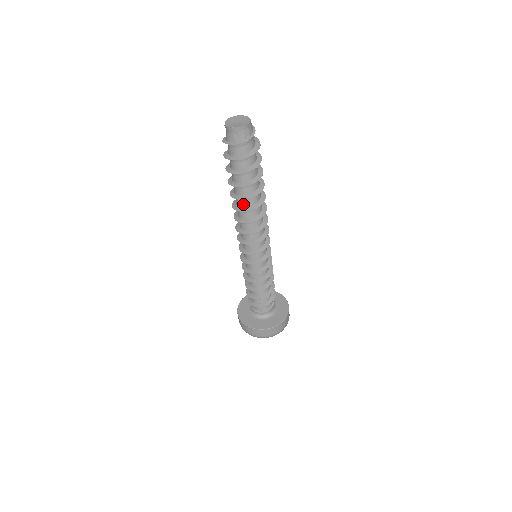
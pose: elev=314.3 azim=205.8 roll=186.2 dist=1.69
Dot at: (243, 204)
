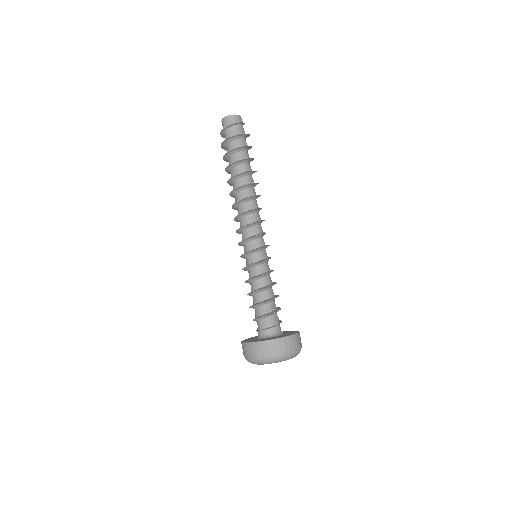
Dot at: (235, 187)
